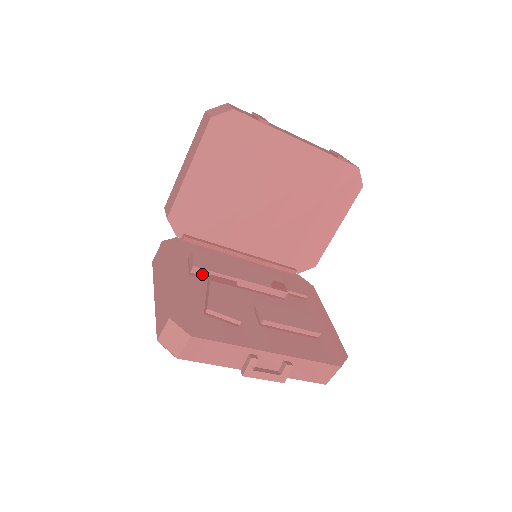
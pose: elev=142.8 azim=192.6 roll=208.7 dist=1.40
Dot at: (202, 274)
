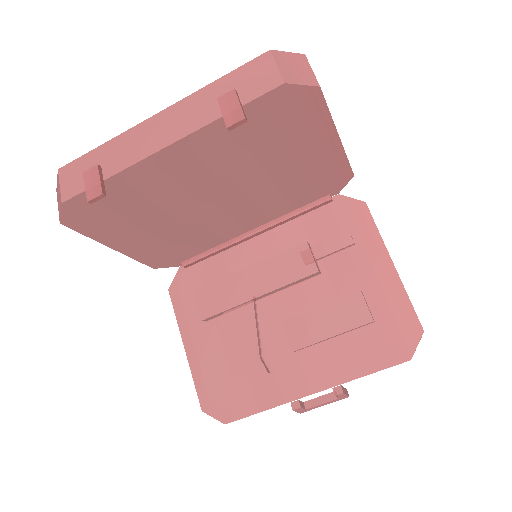
Dot at: (216, 316)
